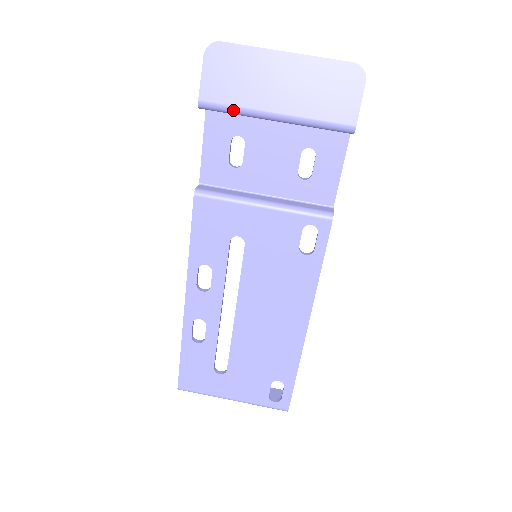
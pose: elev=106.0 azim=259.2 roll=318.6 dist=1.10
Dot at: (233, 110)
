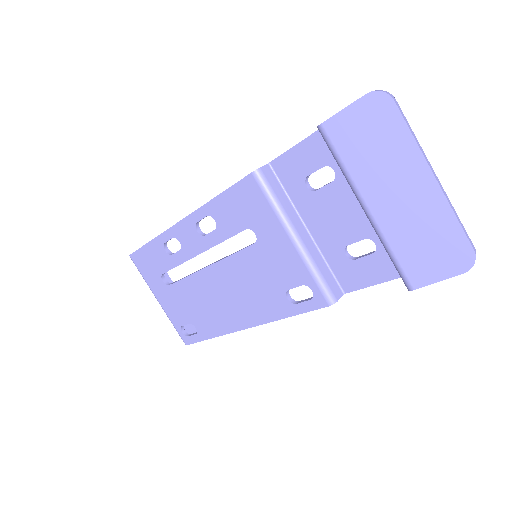
Dot at: (340, 164)
